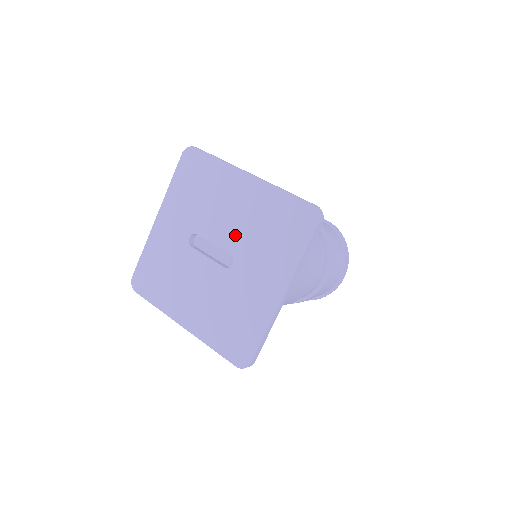
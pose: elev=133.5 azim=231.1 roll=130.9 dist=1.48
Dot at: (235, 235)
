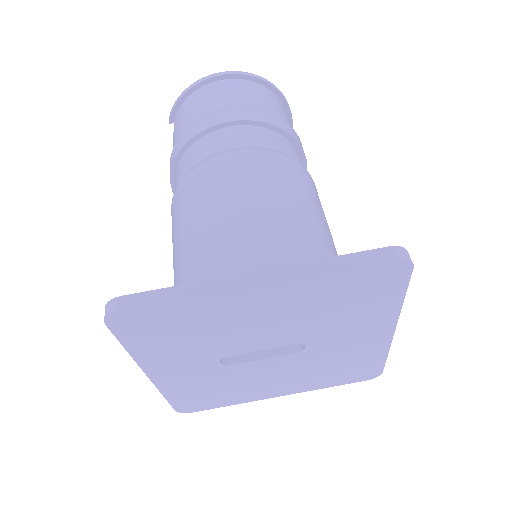
Dot at: (288, 332)
